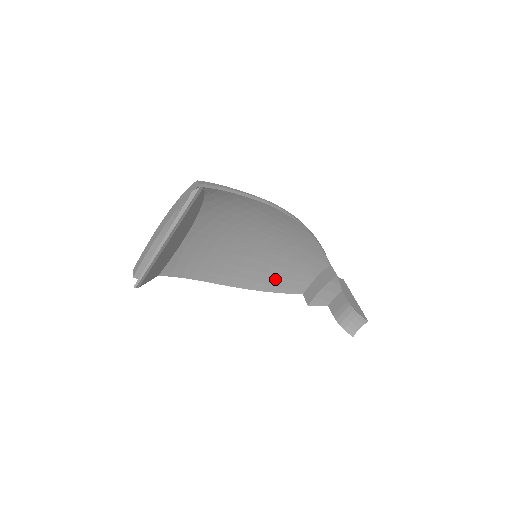
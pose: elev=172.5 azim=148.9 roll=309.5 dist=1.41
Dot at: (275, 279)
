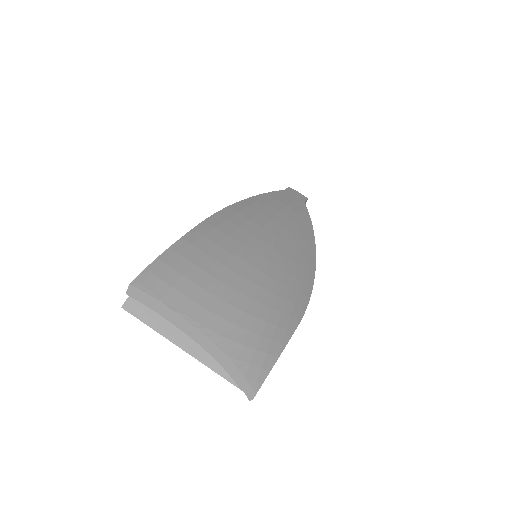
Dot at: occluded
